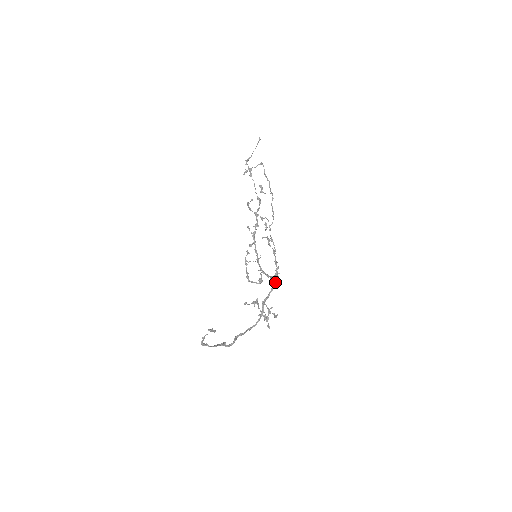
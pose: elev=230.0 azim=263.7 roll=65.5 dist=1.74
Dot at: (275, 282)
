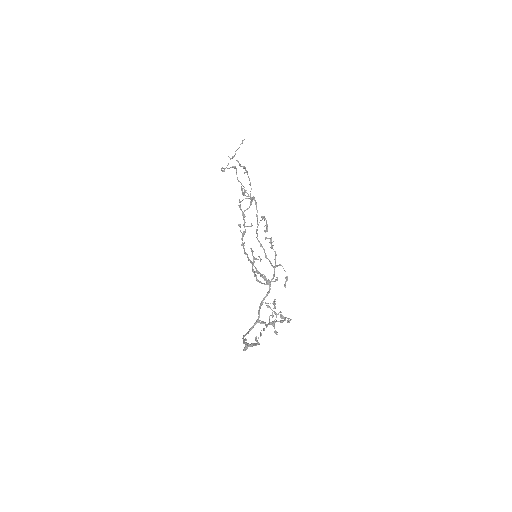
Dot at: (285, 285)
